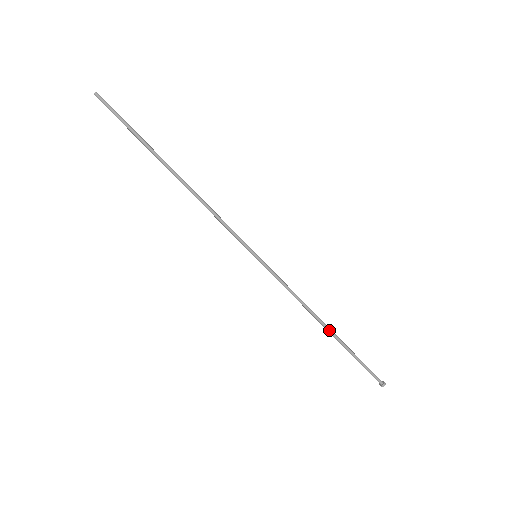
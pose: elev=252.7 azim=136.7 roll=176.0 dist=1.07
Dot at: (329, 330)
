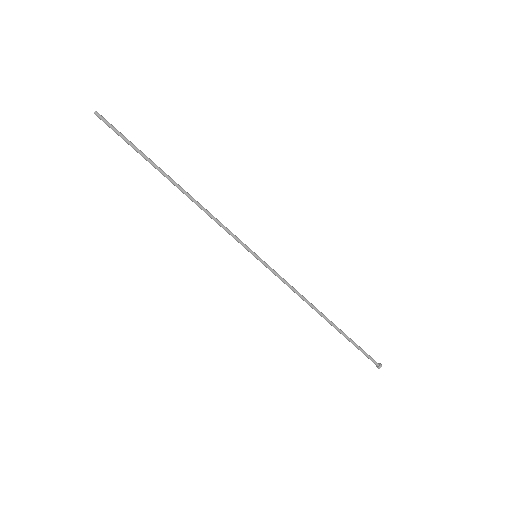
Dot at: (327, 320)
